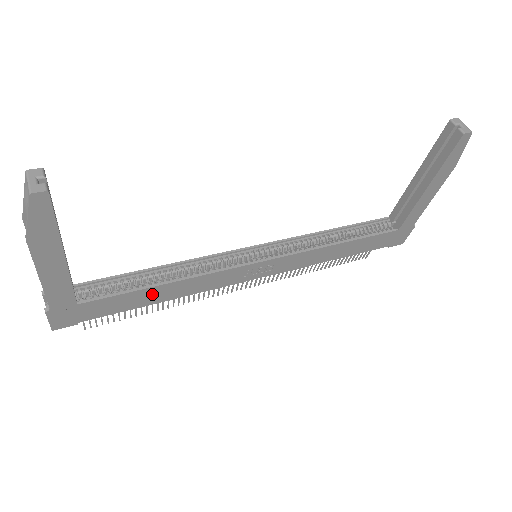
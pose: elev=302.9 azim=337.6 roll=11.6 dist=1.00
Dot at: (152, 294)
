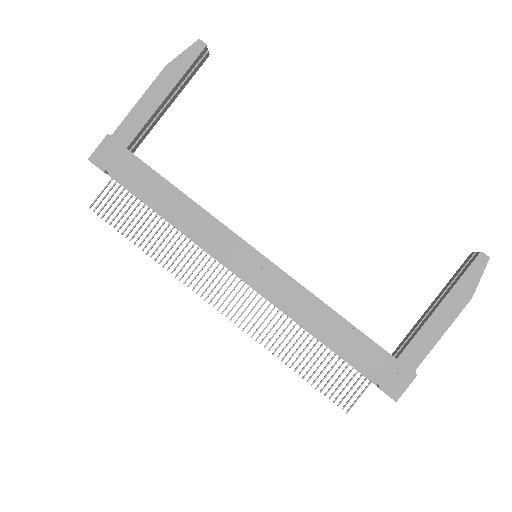
Dot at: (167, 196)
